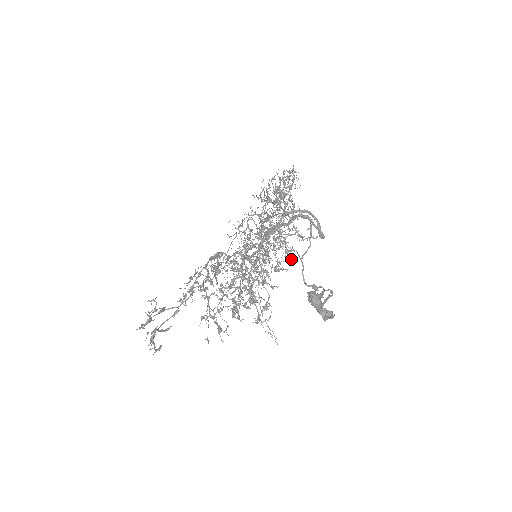
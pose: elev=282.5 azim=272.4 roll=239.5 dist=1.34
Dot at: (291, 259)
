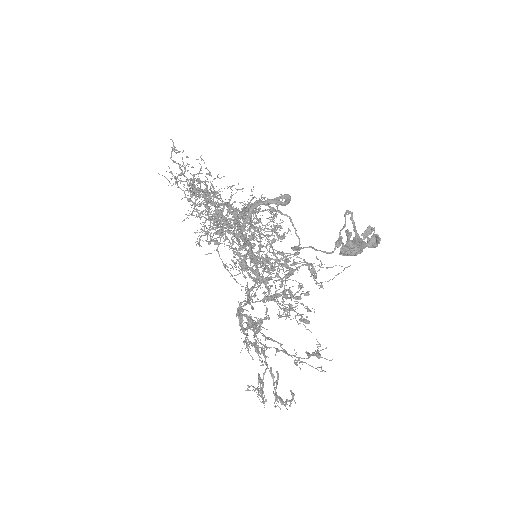
Dot at: occluded
